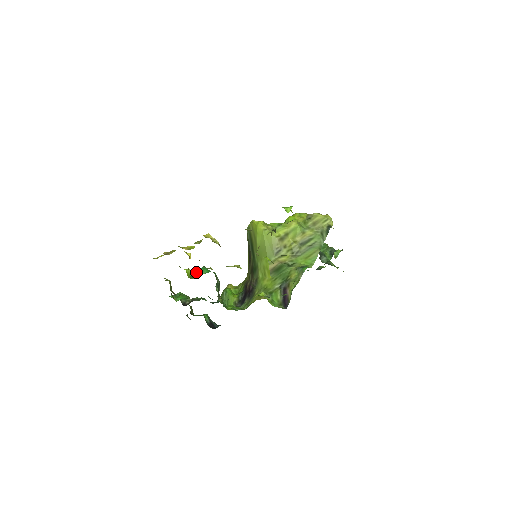
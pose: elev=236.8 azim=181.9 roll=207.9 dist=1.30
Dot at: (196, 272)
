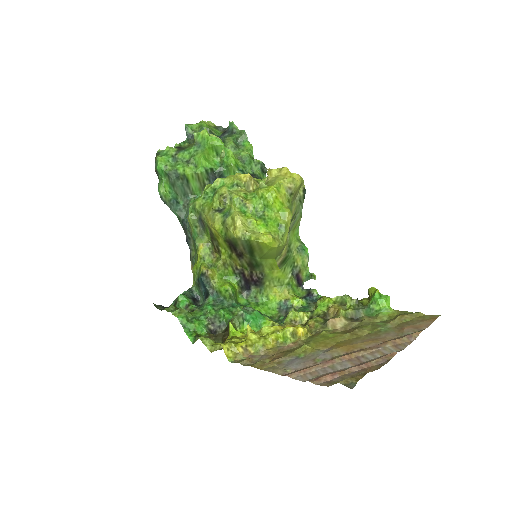
Dot at: occluded
